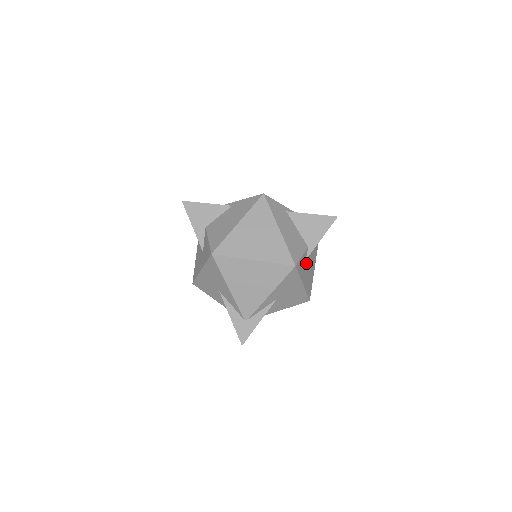
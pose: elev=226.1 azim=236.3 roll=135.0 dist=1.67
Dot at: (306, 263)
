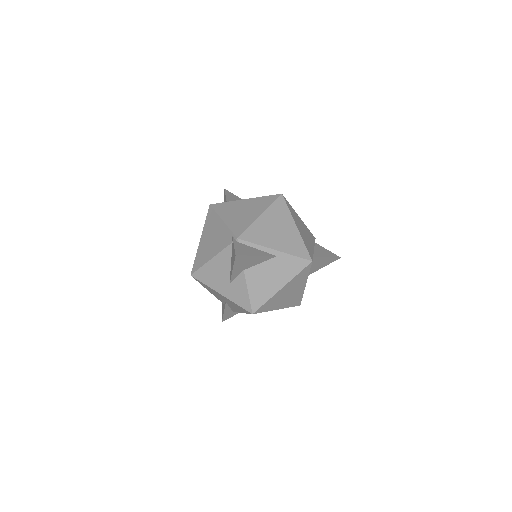
Dot at: occluded
